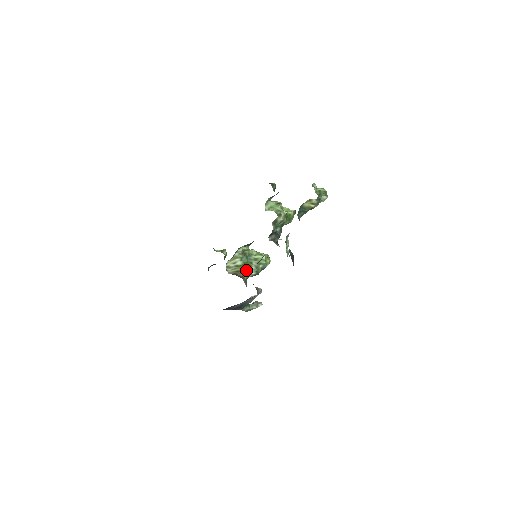
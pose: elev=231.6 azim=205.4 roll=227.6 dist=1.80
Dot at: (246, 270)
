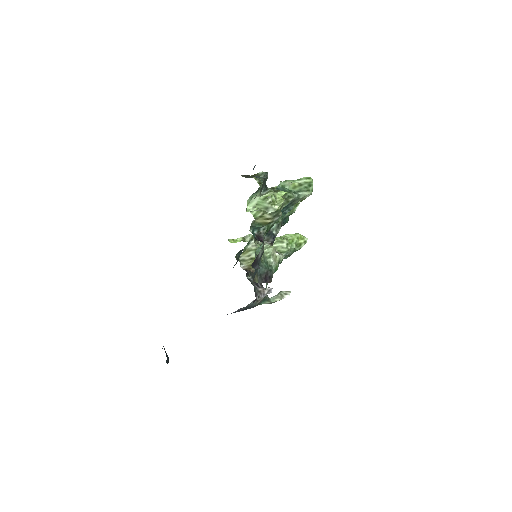
Dot at: occluded
